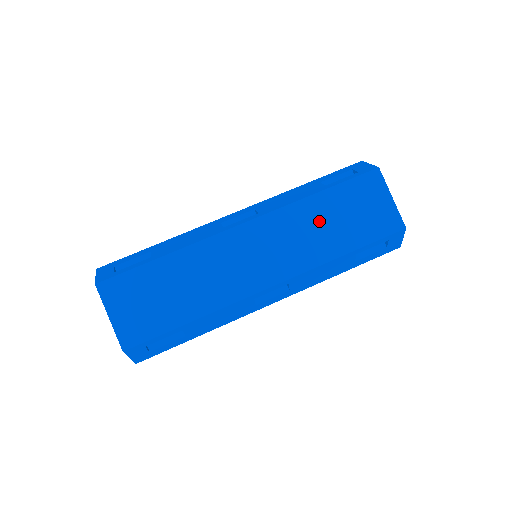
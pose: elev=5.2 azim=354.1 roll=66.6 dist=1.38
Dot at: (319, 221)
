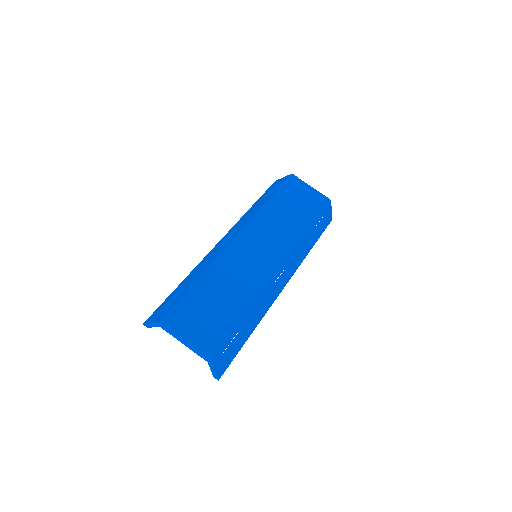
Dot at: (281, 216)
